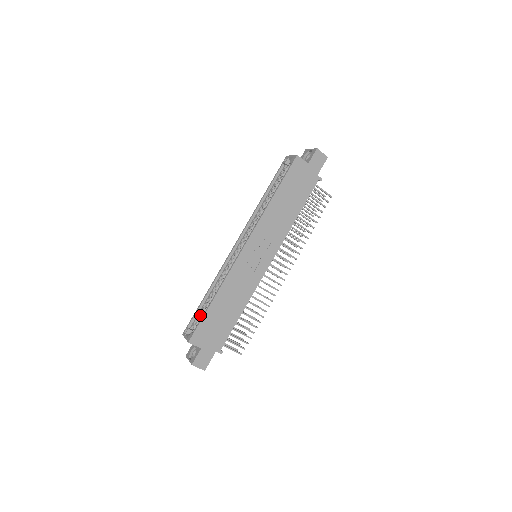
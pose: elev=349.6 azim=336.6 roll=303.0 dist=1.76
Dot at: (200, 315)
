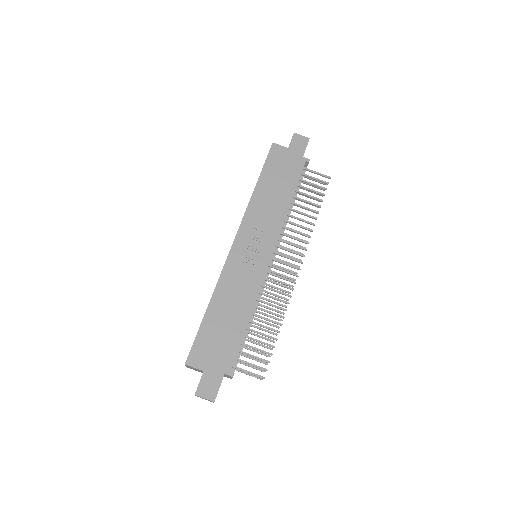
Dot at: occluded
